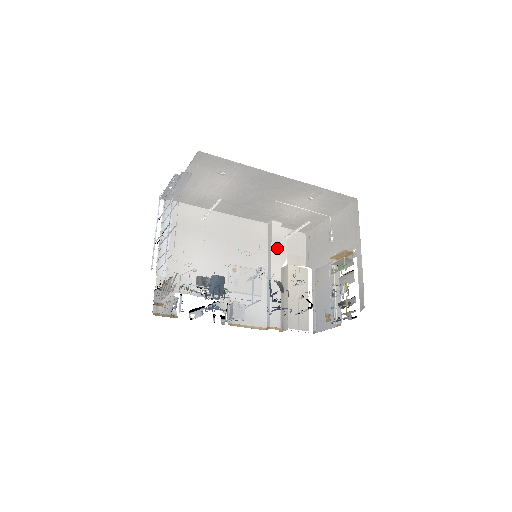
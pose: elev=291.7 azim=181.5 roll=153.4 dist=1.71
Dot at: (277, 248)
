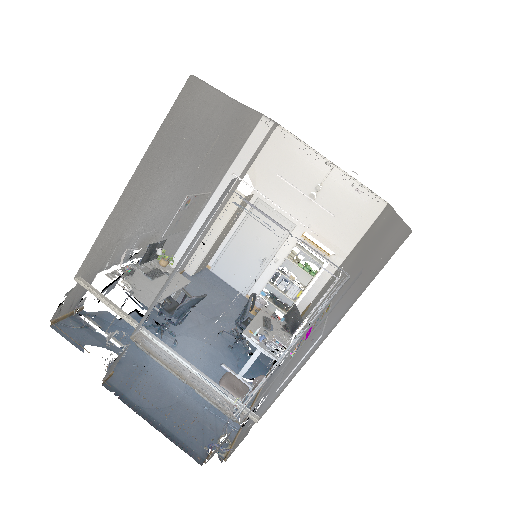
Dot at: (249, 165)
